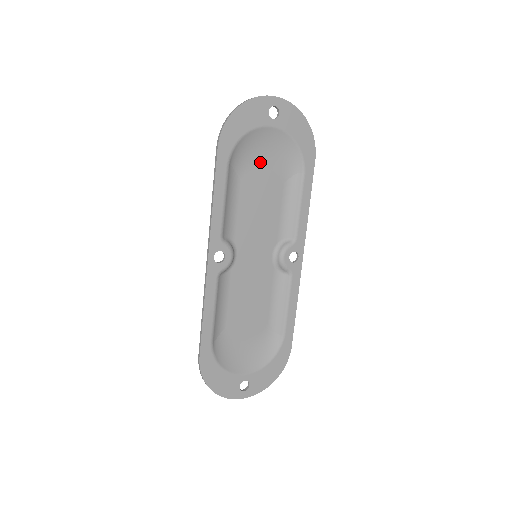
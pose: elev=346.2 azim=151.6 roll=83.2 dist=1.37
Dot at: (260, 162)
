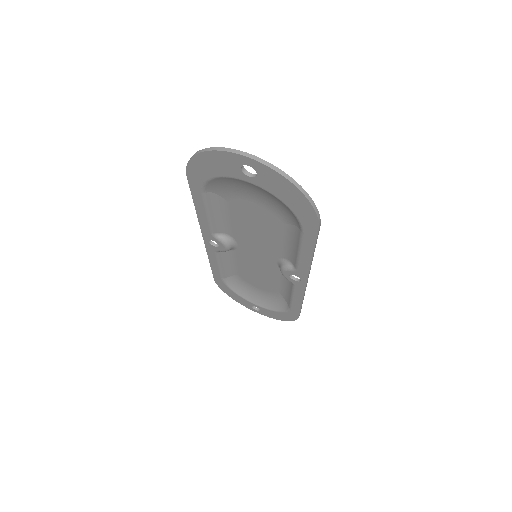
Dot at: (249, 198)
